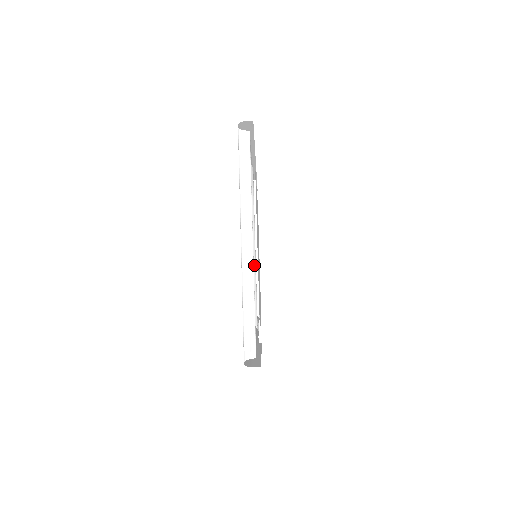
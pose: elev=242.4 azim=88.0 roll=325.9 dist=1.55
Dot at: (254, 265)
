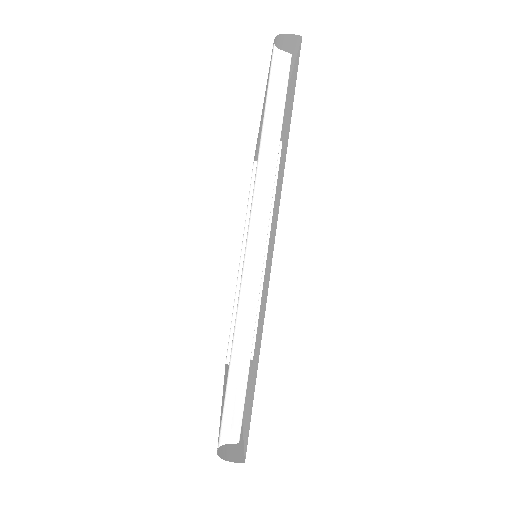
Dot at: occluded
